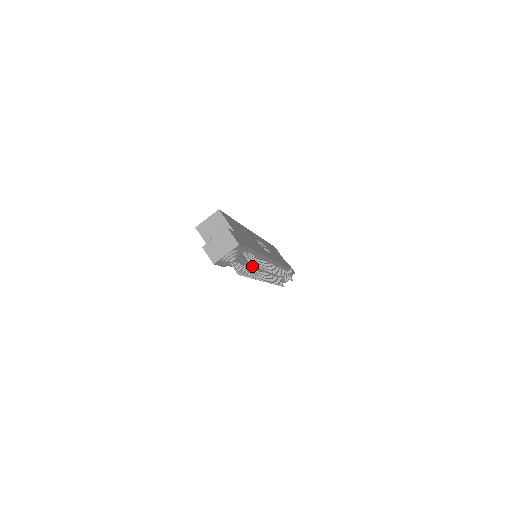
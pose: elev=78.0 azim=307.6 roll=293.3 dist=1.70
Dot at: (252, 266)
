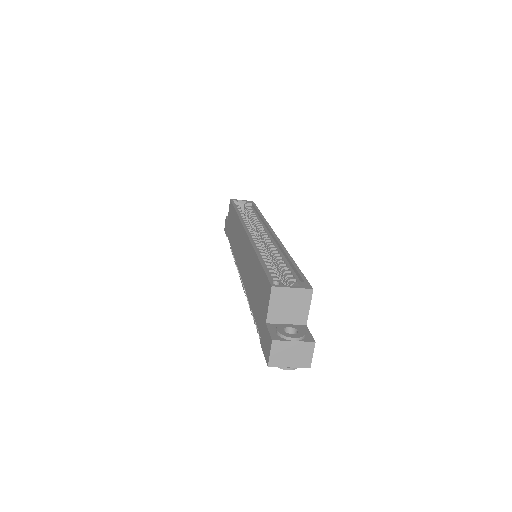
Dot at: occluded
